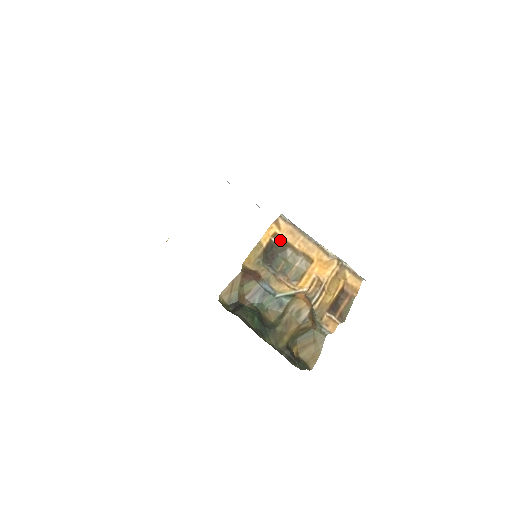
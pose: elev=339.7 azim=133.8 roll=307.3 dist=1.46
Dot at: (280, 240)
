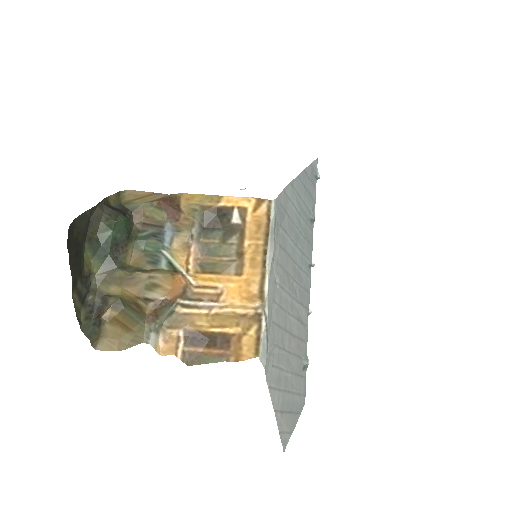
Dot at: (241, 219)
